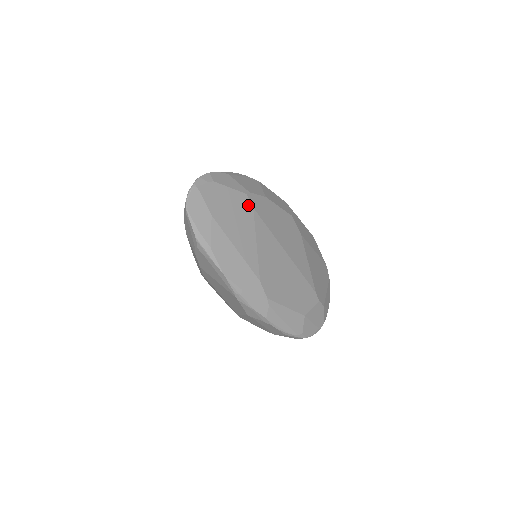
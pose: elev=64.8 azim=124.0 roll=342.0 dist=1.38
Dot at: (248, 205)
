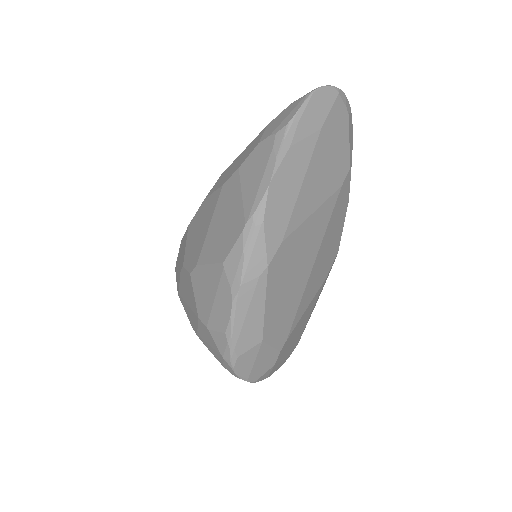
Dot at: (342, 177)
